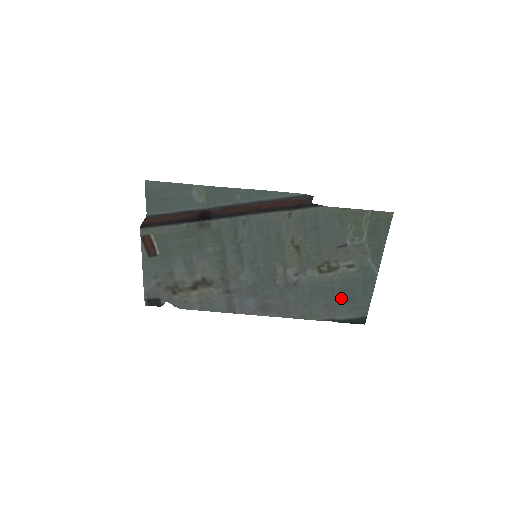
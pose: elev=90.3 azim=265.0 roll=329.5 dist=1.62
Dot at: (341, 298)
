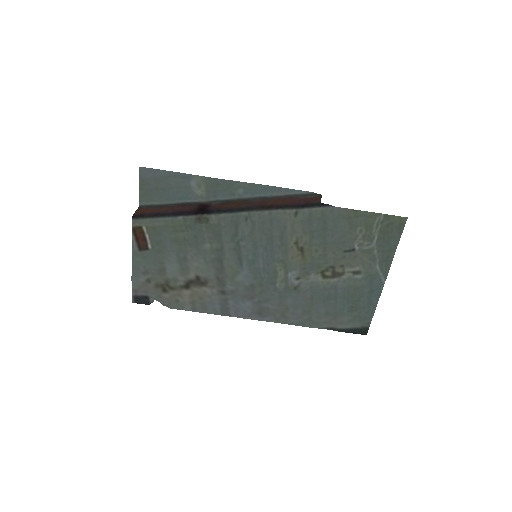
Dot at: (344, 306)
